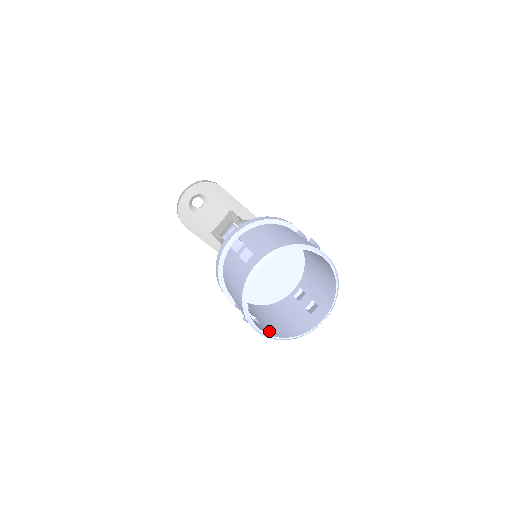
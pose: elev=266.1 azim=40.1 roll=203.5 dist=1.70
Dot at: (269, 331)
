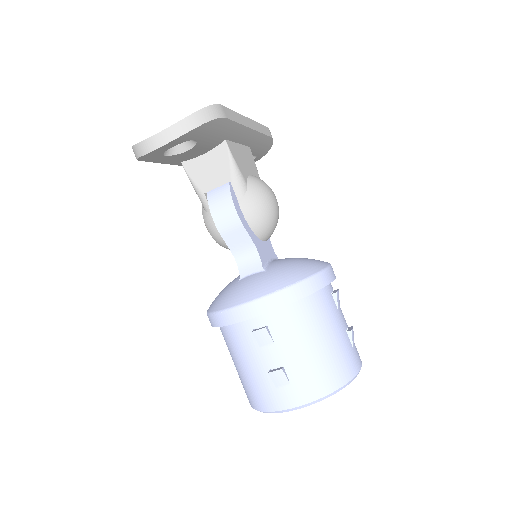
Dot at: occluded
